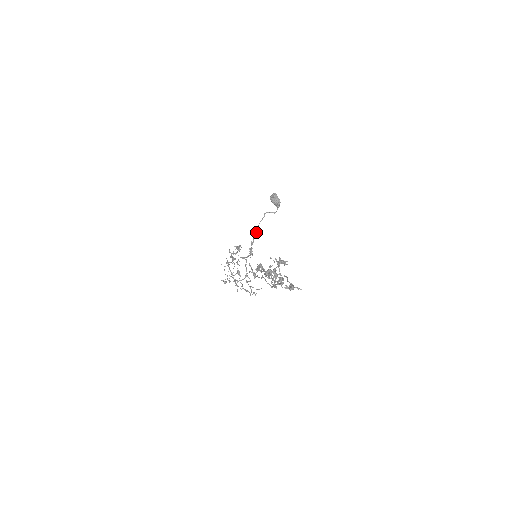
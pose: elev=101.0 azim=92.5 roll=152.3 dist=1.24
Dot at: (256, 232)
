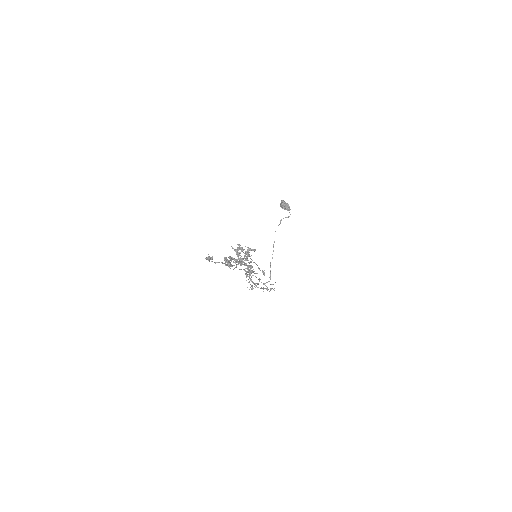
Dot at: occluded
